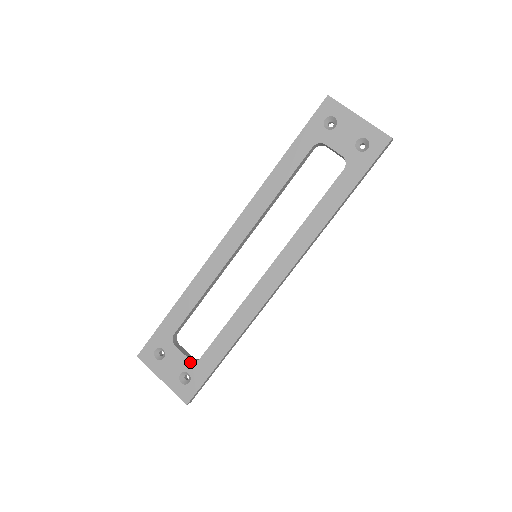
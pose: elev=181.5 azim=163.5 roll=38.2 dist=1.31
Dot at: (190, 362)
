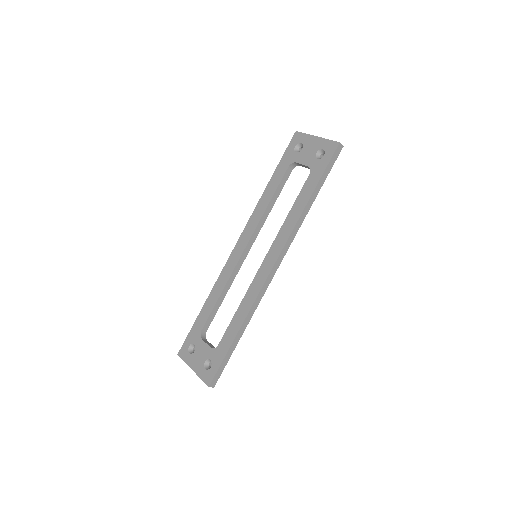
Dot at: (211, 350)
